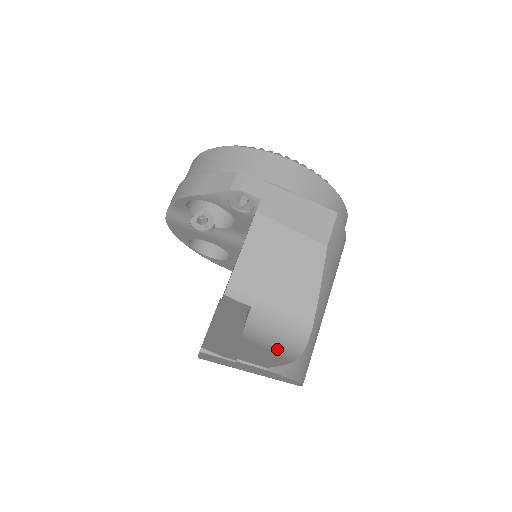
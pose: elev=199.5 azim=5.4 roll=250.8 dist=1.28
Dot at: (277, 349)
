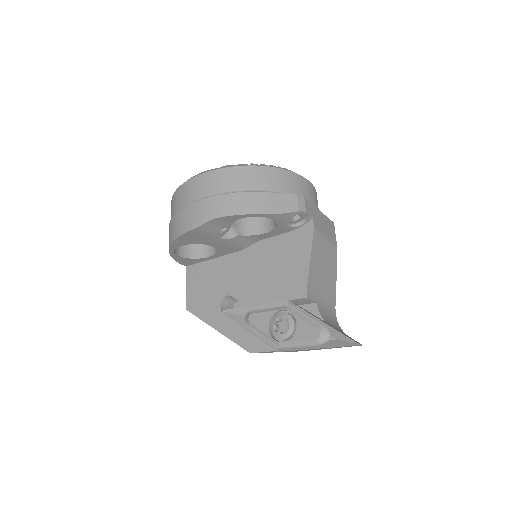
Dot at: (338, 329)
